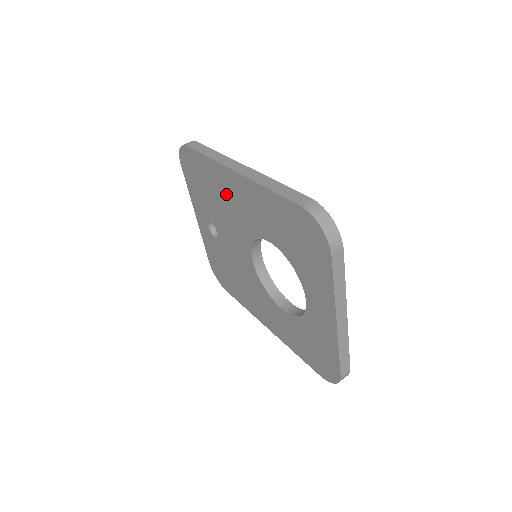
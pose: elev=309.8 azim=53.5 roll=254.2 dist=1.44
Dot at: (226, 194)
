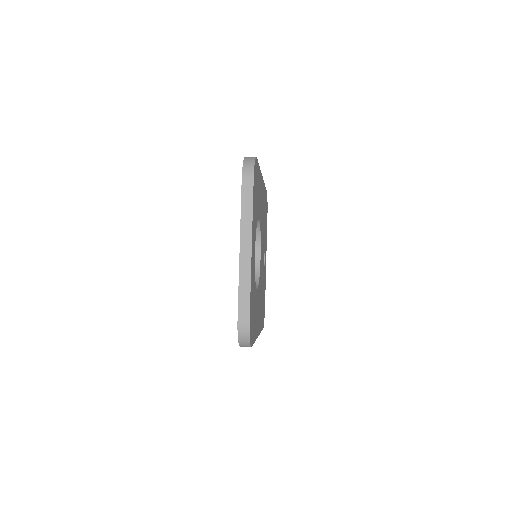
Dot at: occluded
